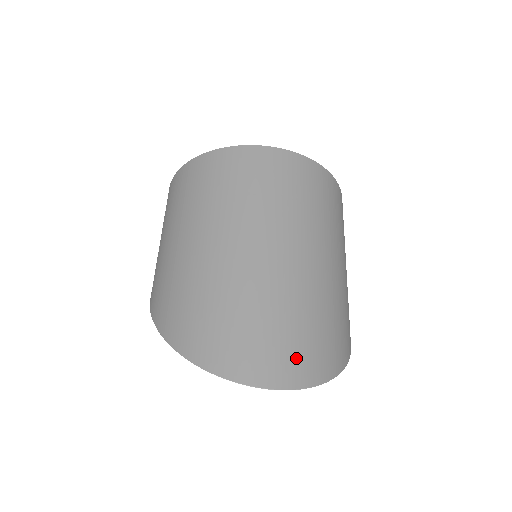
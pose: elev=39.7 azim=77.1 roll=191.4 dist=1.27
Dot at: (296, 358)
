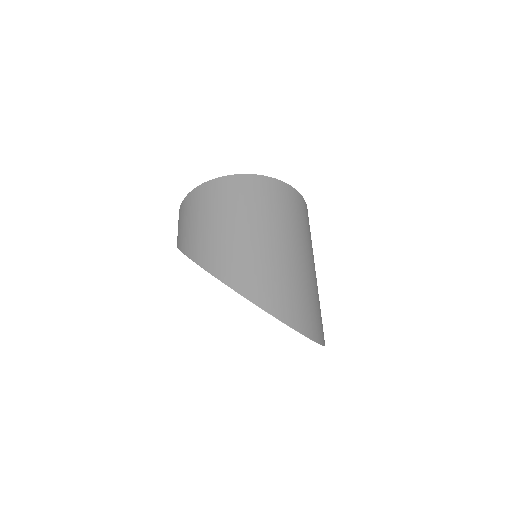
Dot at: (320, 327)
